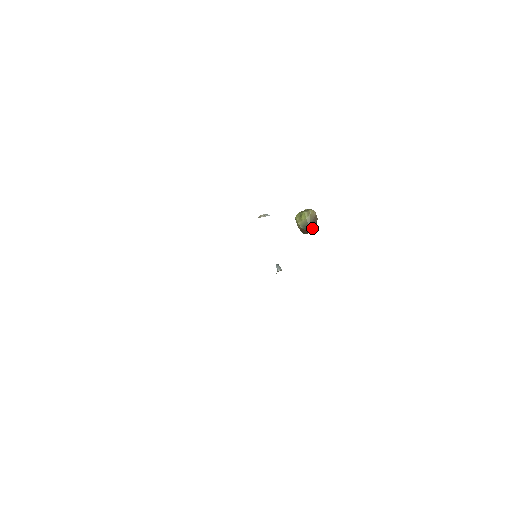
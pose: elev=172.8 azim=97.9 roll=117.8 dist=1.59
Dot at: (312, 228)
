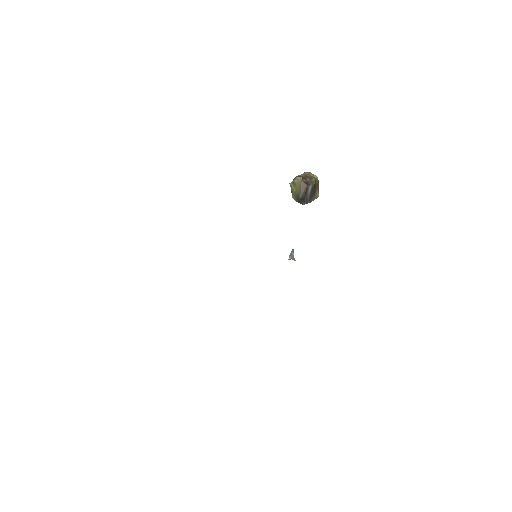
Dot at: (306, 197)
